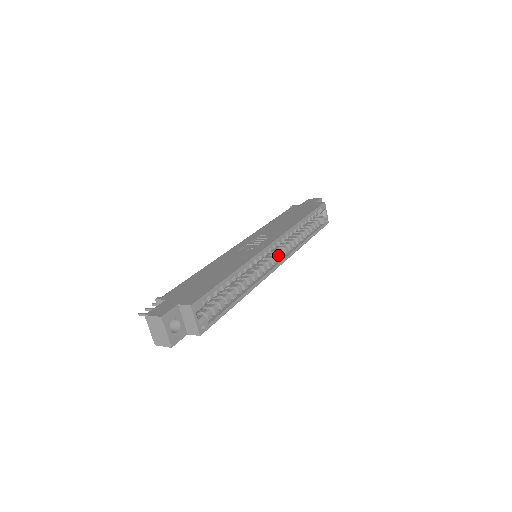
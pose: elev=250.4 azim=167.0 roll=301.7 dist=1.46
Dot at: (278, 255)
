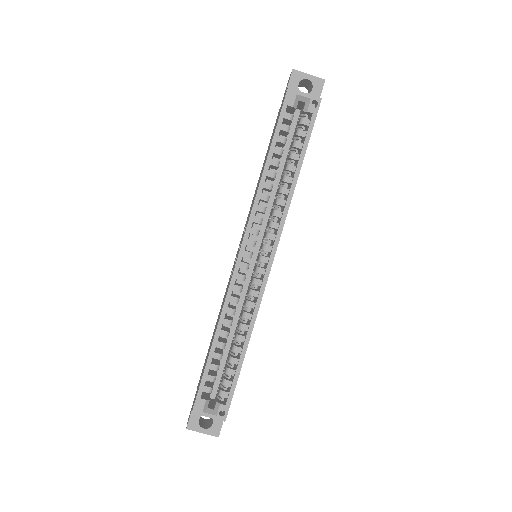
Dot at: (264, 248)
